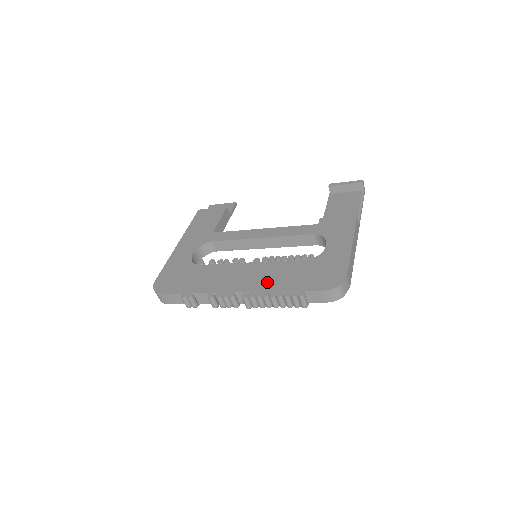
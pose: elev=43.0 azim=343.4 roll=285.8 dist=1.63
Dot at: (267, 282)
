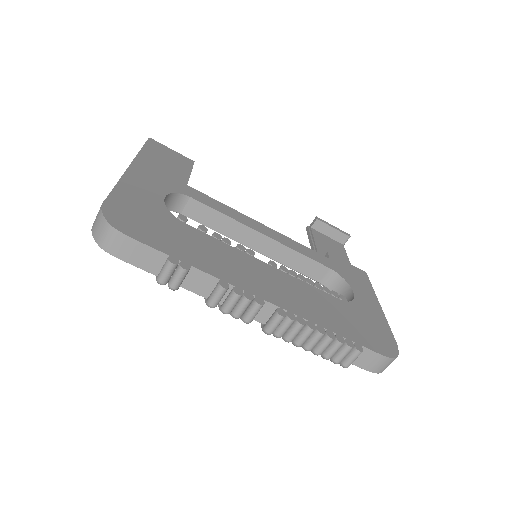
Dot at: (306, 307)
